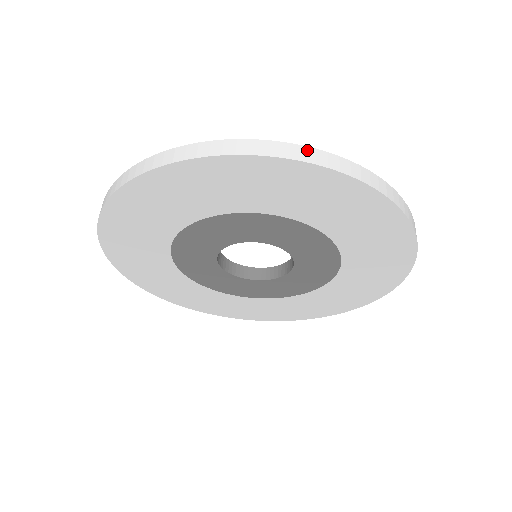
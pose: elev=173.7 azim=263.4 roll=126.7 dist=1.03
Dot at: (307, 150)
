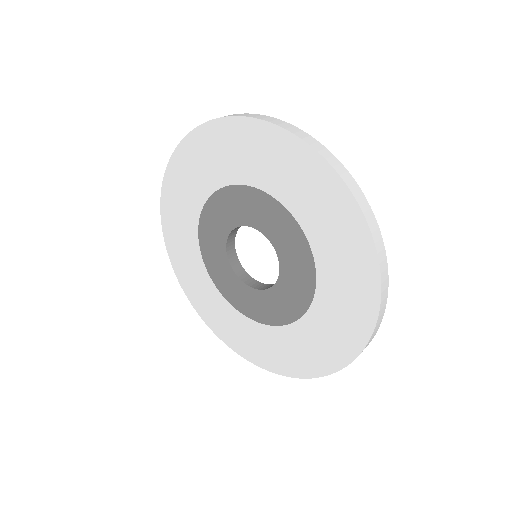
Dot at: occluded
